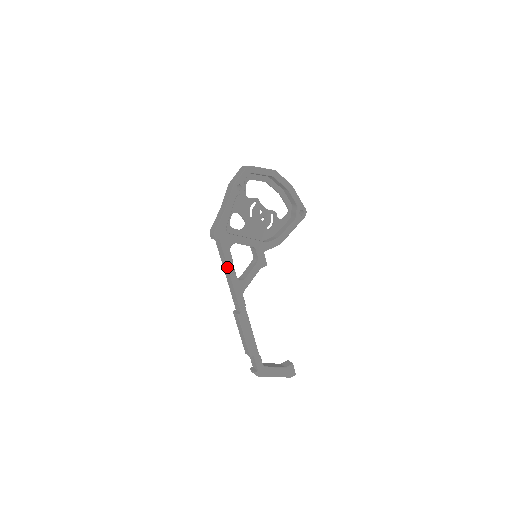
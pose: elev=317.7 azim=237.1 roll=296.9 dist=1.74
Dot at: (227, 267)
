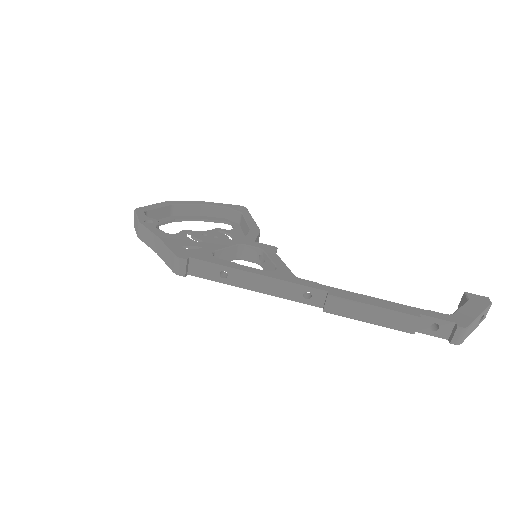
Dot at: (239, 271)
